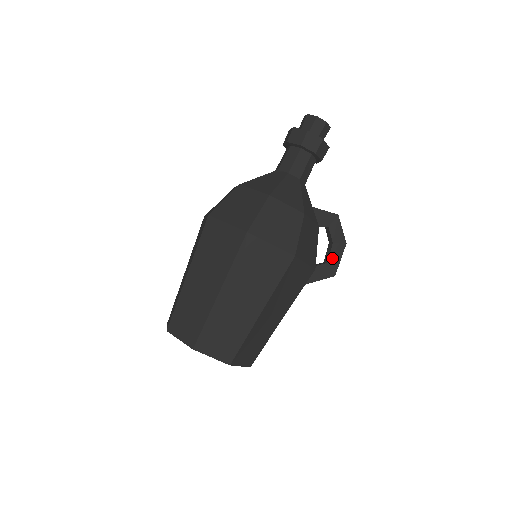
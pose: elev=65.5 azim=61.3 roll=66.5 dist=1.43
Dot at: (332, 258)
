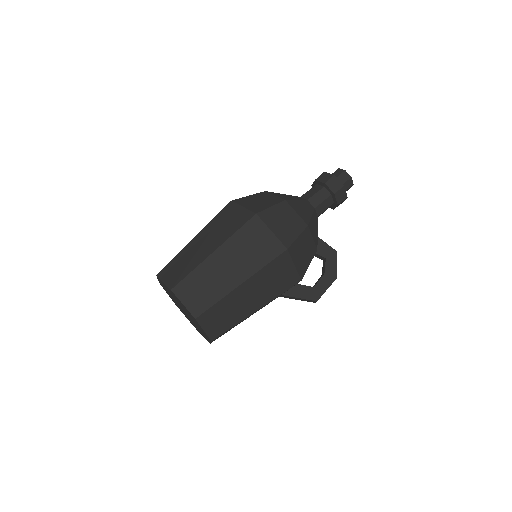
Dot at: (320, 285)
